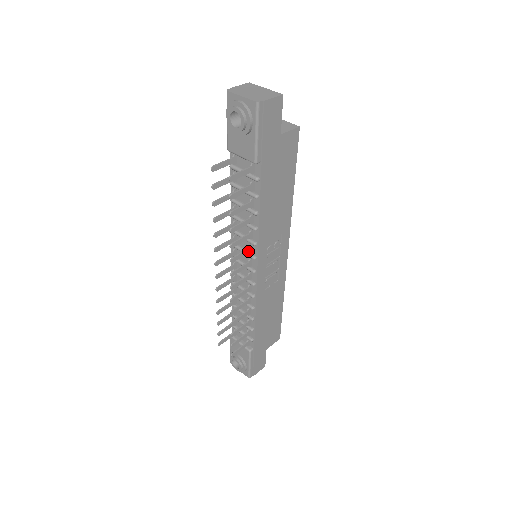
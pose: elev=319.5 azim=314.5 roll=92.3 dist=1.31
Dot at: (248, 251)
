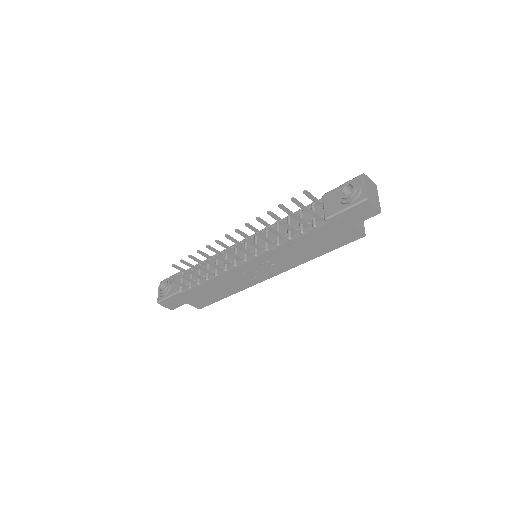
Dot at: (258, 248)
